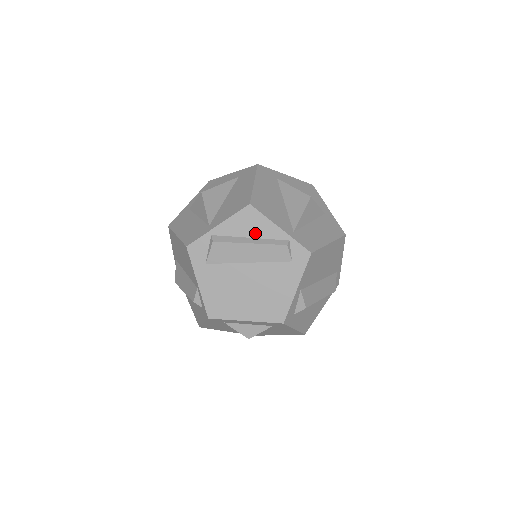
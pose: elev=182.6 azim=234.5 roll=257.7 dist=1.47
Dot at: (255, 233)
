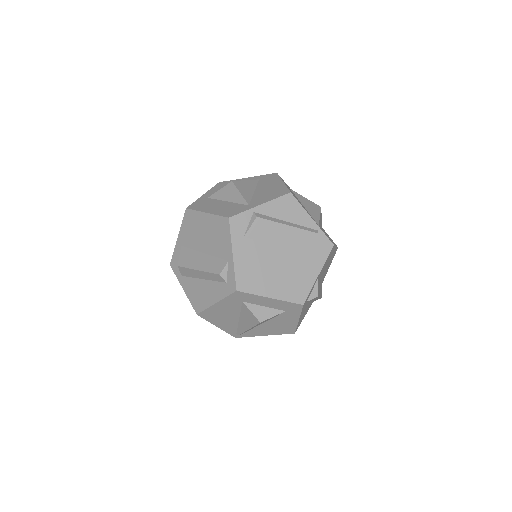
Dot at: (291, 218)
